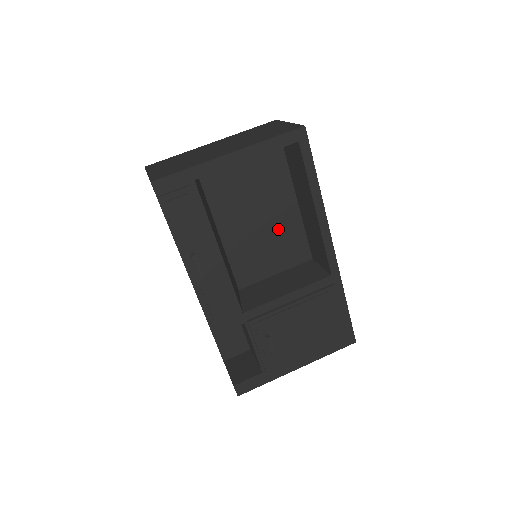
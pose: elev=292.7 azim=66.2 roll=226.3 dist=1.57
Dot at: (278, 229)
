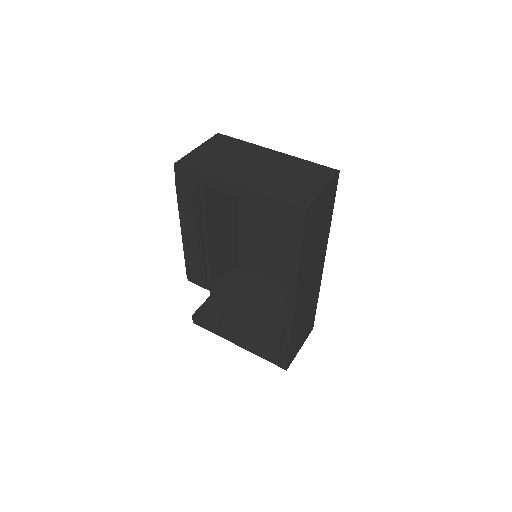
Dot at: (285, 252)
